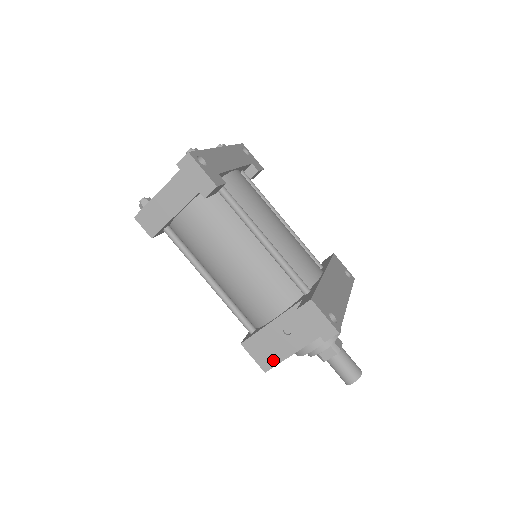
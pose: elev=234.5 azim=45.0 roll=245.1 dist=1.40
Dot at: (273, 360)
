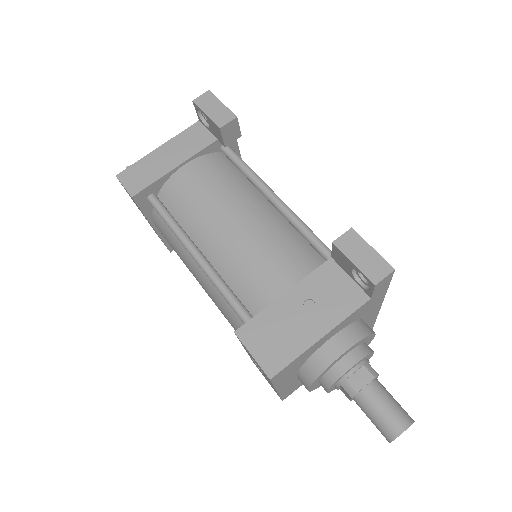
Dot at: (285, 354)
